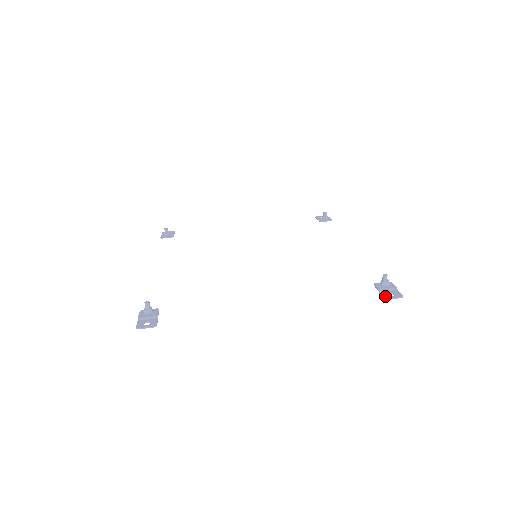
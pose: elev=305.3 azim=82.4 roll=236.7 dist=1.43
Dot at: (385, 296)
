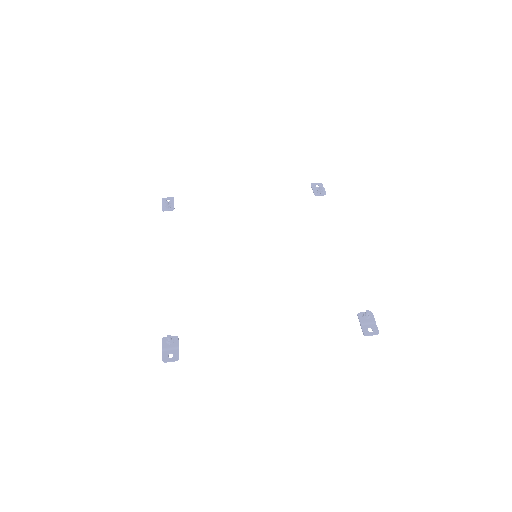
Dot at: (365, 332)
